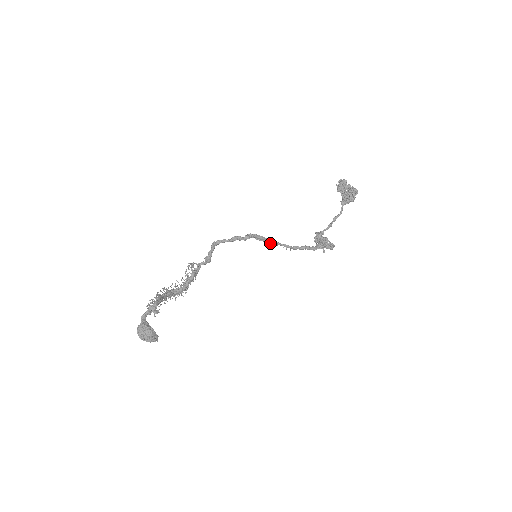
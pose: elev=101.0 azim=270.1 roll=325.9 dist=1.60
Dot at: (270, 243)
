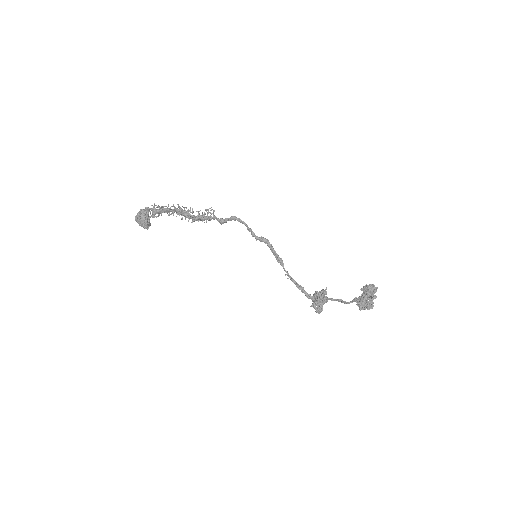
Dot at: (277, 259)
